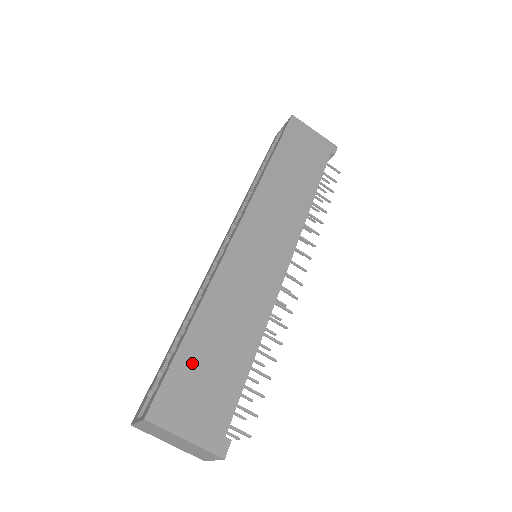
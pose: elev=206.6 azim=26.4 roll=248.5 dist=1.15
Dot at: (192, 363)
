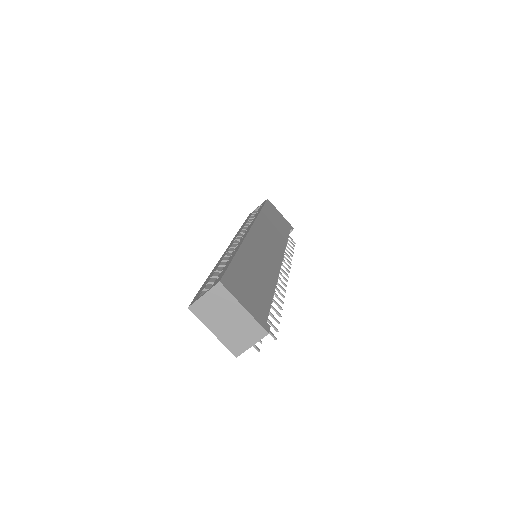
Dot at: (241, 273)
